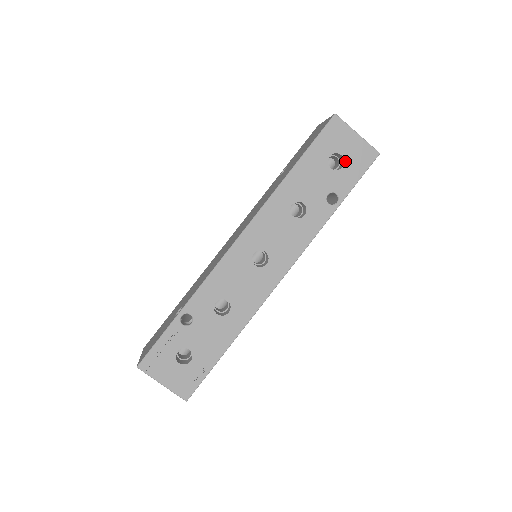
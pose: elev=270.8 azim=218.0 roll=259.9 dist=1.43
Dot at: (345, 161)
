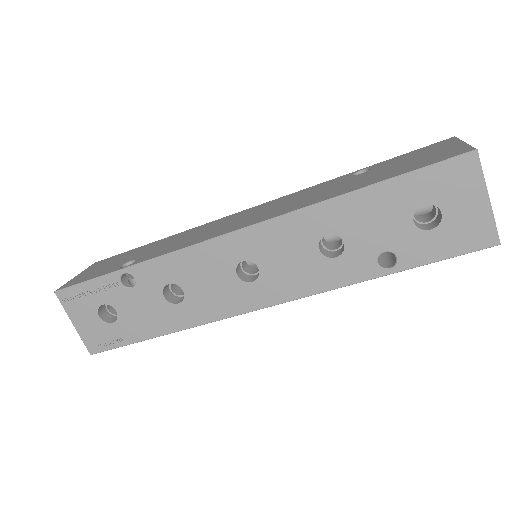
Dot at: (441, 224)
